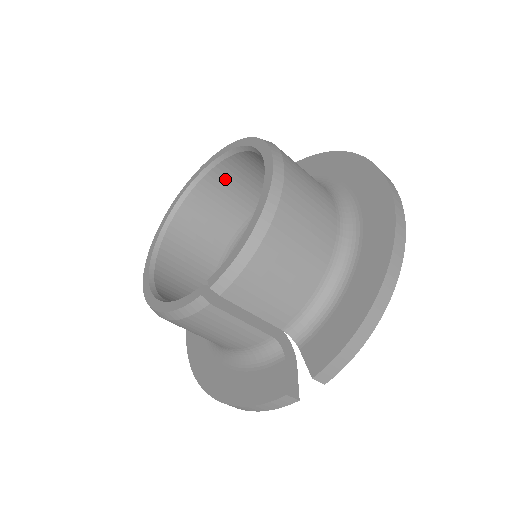
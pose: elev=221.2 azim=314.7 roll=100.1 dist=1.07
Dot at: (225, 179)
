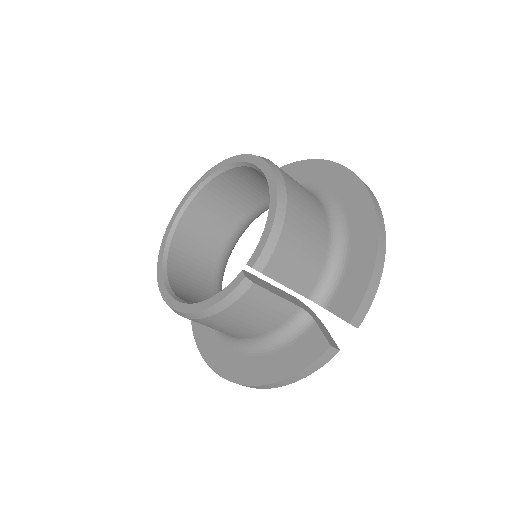
Dot at: (208, 202)
